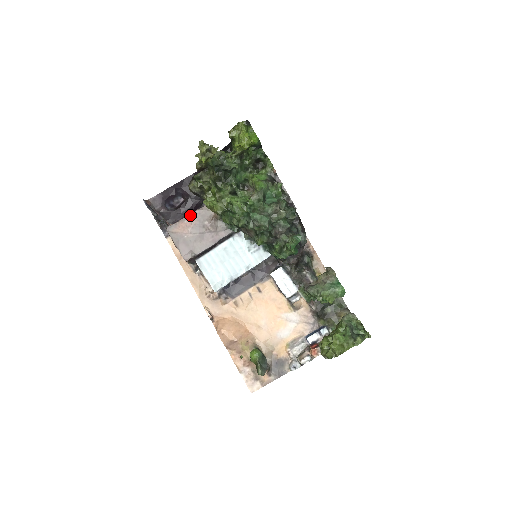
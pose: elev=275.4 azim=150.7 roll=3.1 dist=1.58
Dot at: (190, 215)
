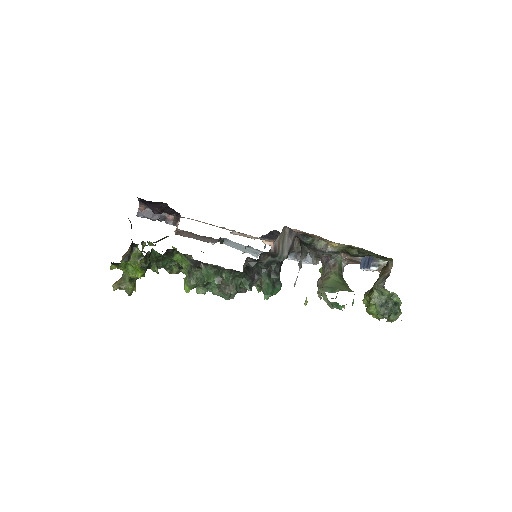
Dot at: occluded
